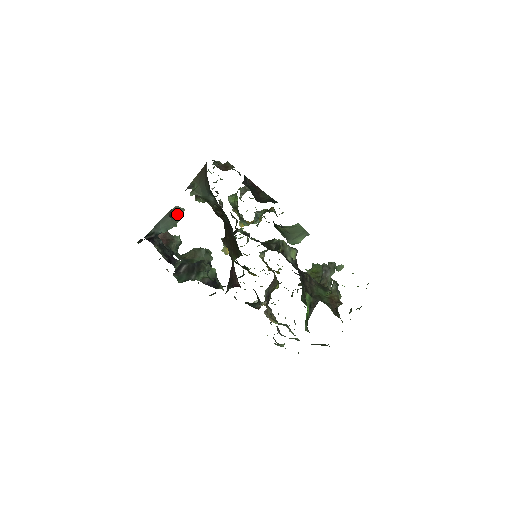
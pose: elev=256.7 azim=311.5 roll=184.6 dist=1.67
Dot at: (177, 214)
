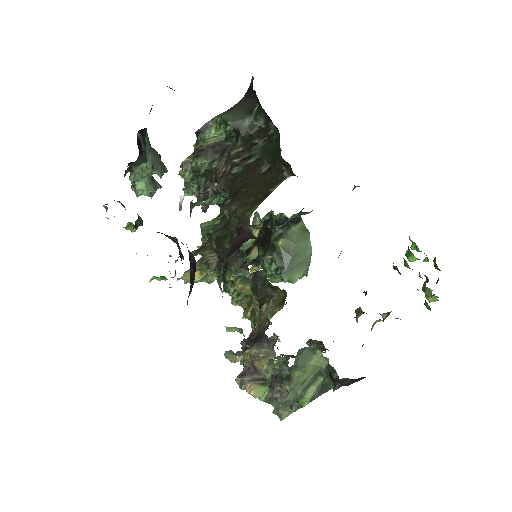
Dot at: (154, 183)
